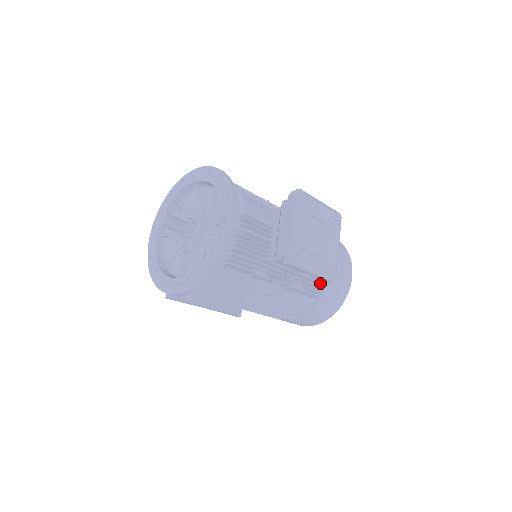
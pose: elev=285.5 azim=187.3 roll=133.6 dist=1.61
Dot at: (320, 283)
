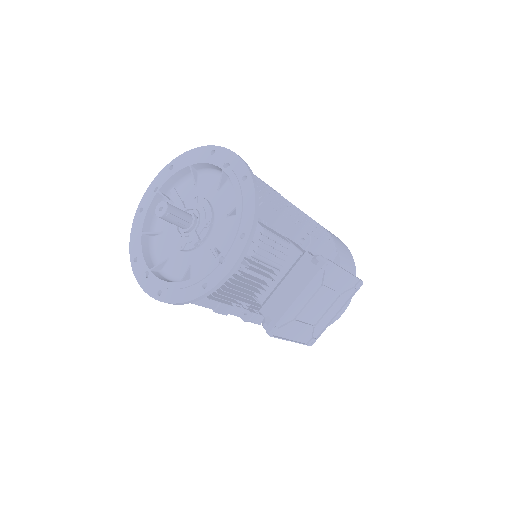
Dot at: occluded
